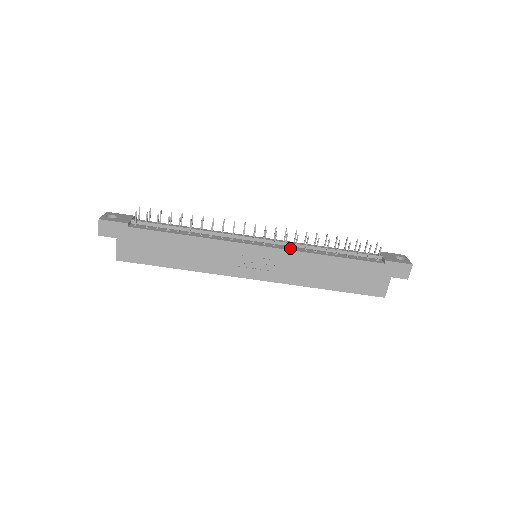
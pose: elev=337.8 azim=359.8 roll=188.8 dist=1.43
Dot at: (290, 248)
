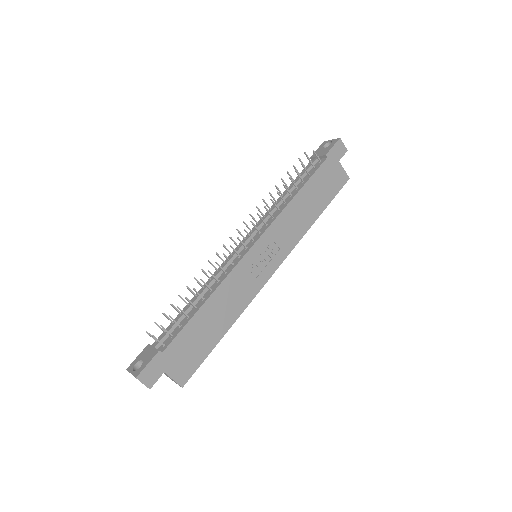
Dot at: (270, 221)
